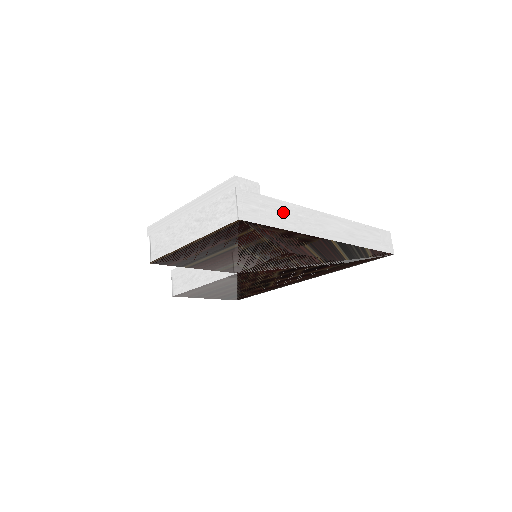
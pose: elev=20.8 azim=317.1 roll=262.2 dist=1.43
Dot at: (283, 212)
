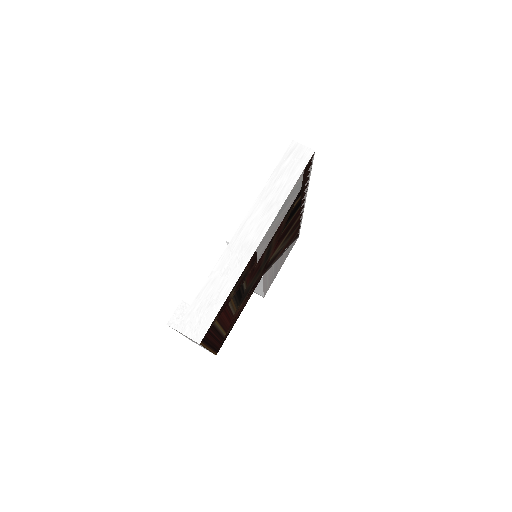
Dot at: (214, 288)
